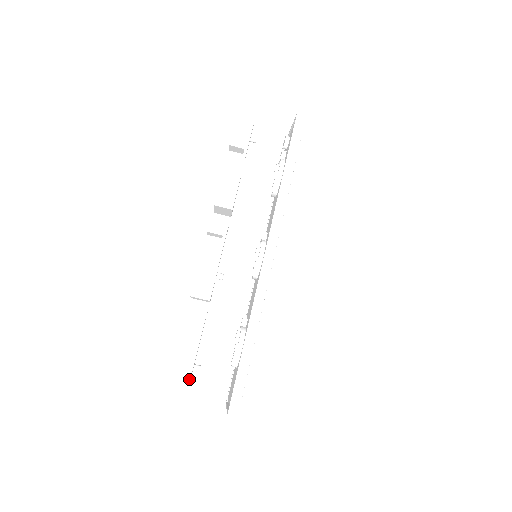
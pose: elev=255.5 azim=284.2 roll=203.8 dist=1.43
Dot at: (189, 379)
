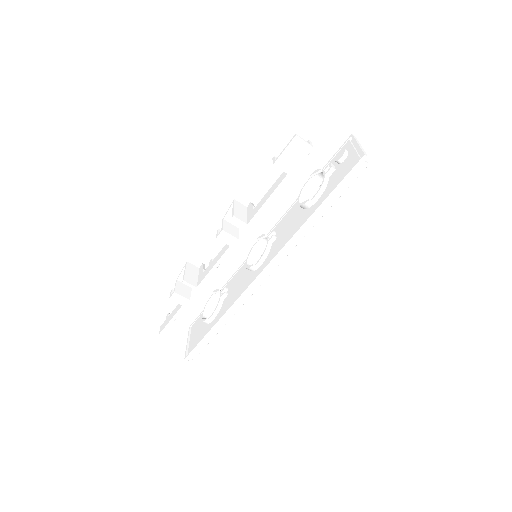
Dot at: (162, 332)
